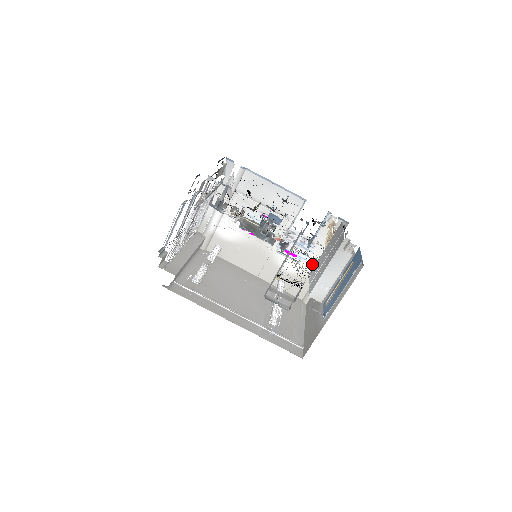
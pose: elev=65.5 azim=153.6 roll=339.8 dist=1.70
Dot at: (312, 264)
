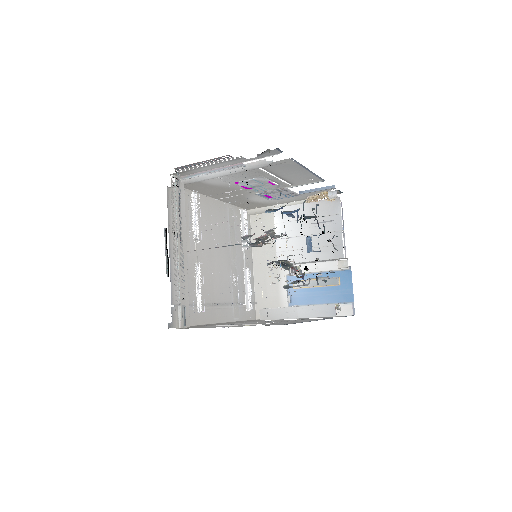
Dot at: (280, 201)
